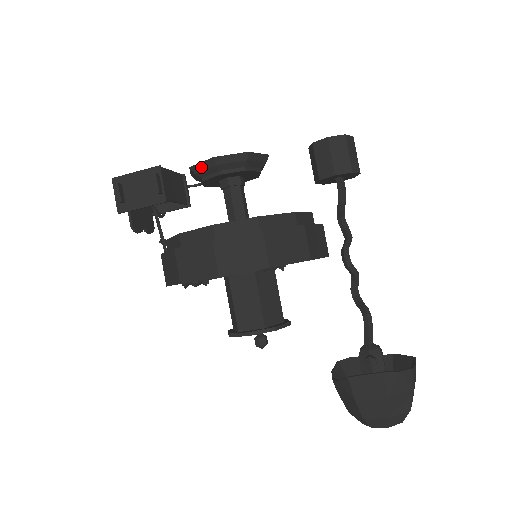
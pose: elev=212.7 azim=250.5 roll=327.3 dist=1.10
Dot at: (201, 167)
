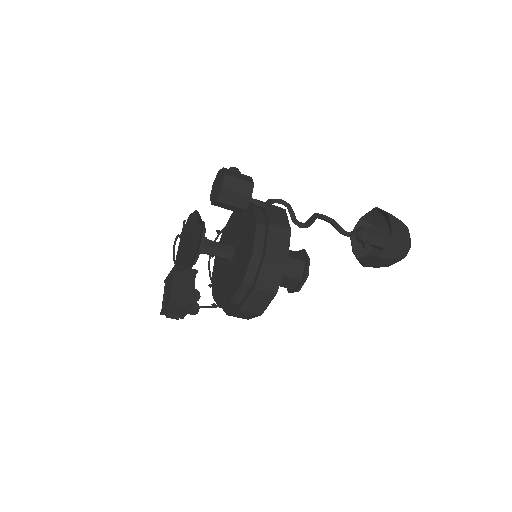
Dot at: occluded
